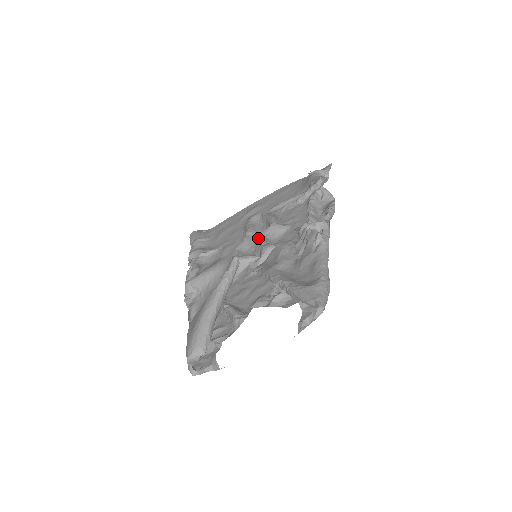
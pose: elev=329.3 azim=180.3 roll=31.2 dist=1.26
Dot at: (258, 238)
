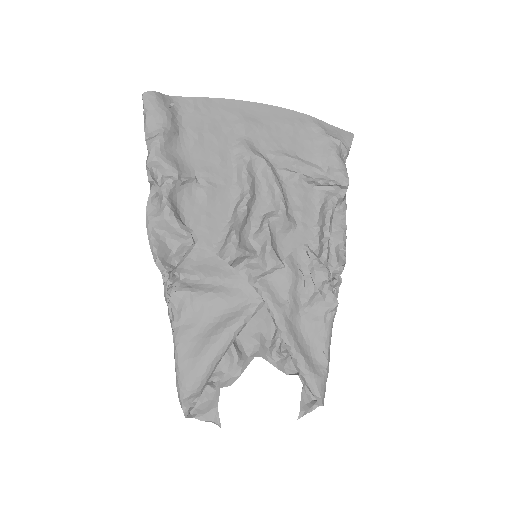
Dot at: (255, 210)
